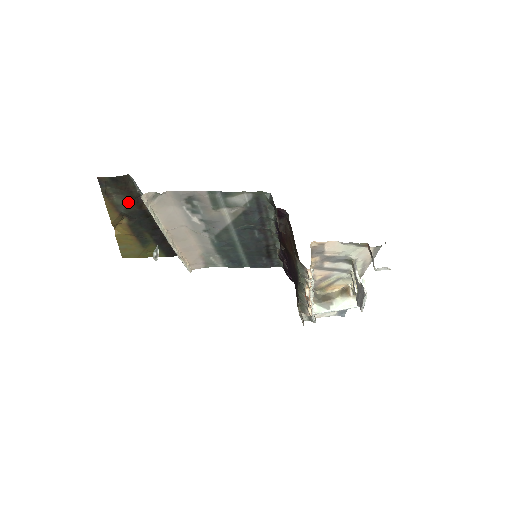
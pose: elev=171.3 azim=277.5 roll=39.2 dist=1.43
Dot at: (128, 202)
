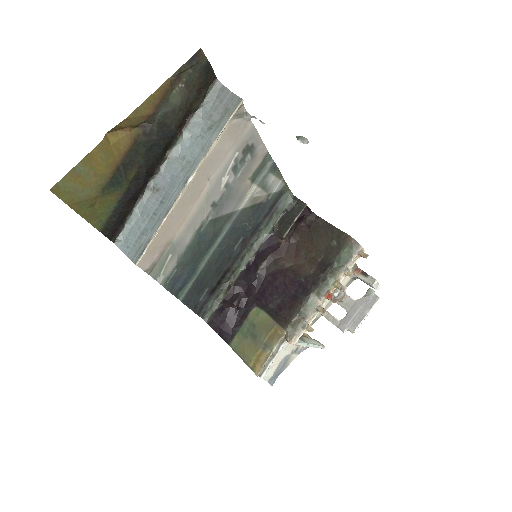
Dot at: (179, 108)
